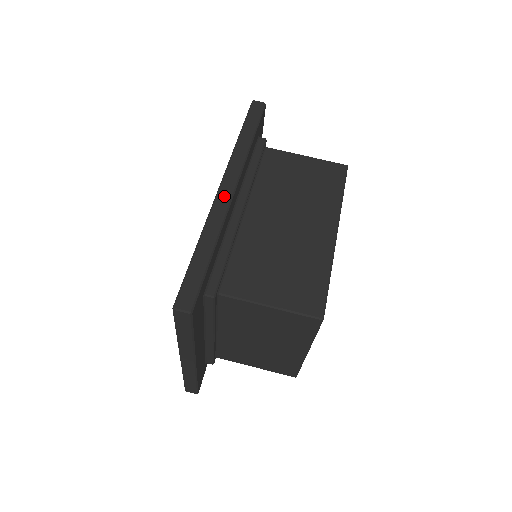
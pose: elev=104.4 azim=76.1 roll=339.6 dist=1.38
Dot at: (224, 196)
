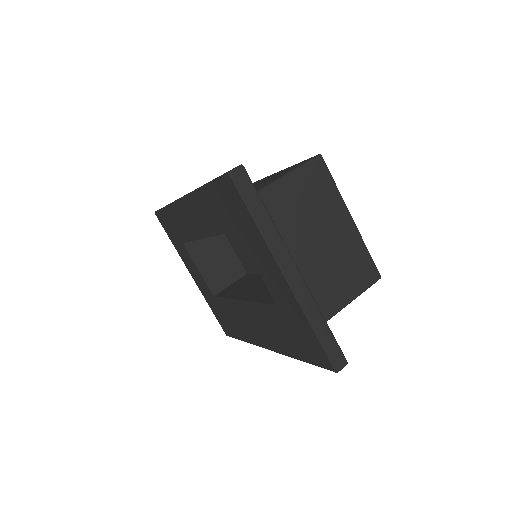
Dot at: occluded
